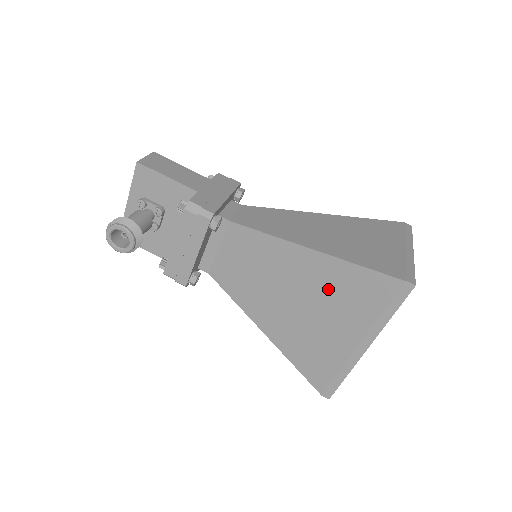
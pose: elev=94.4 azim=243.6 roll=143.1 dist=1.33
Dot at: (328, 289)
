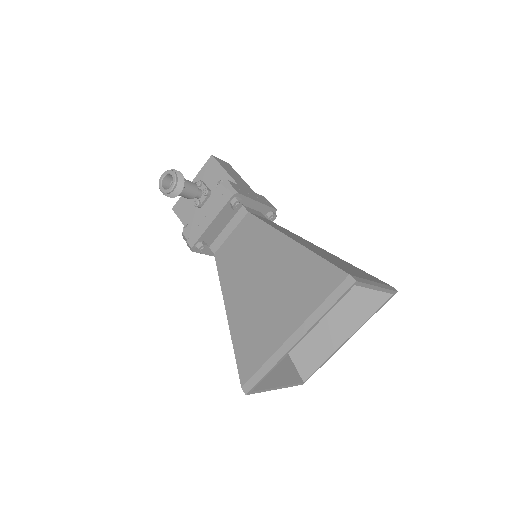
Dot at: (290, 276)
